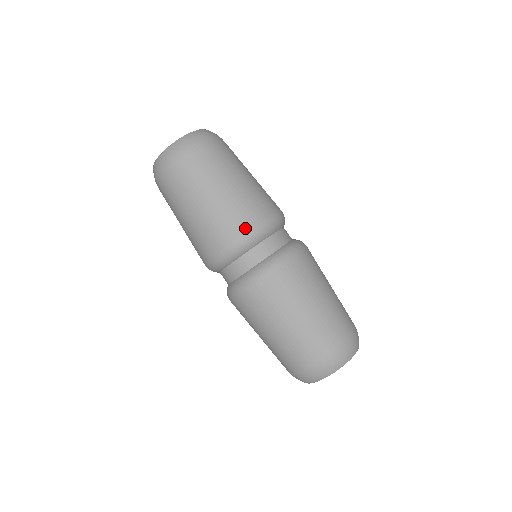
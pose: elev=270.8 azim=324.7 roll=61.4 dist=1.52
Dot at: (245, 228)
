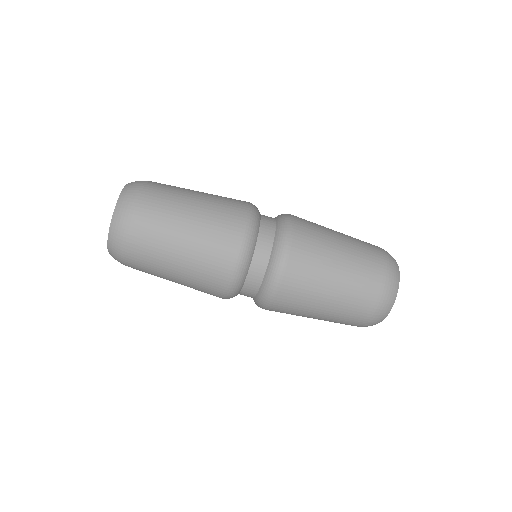
Dot at: (232, 253)
